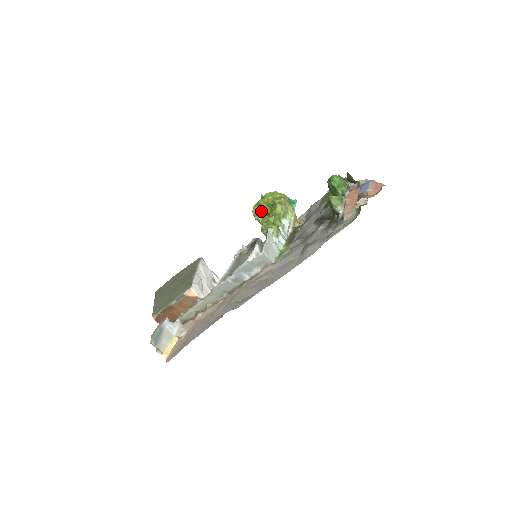
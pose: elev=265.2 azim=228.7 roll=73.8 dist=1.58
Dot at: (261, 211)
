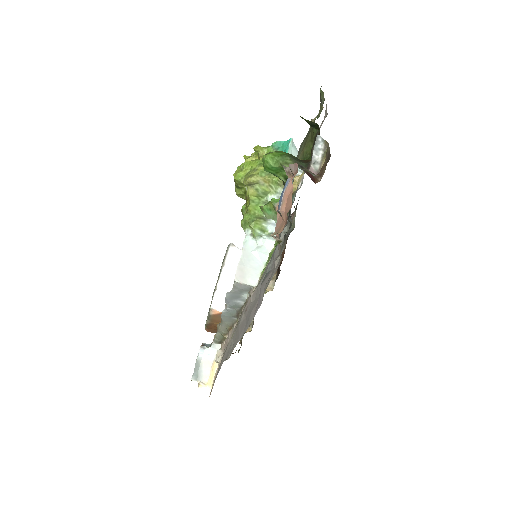
Dot at: (242, 193)
